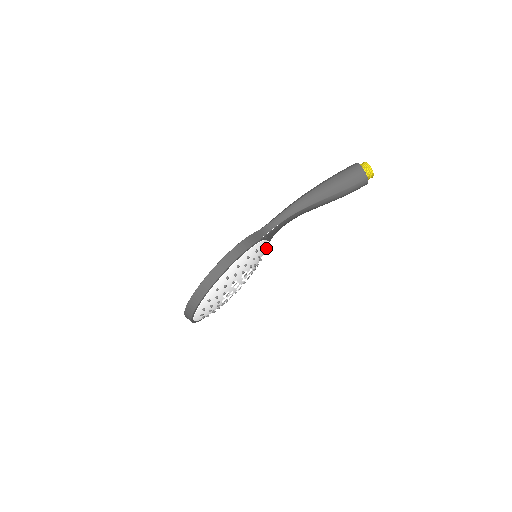
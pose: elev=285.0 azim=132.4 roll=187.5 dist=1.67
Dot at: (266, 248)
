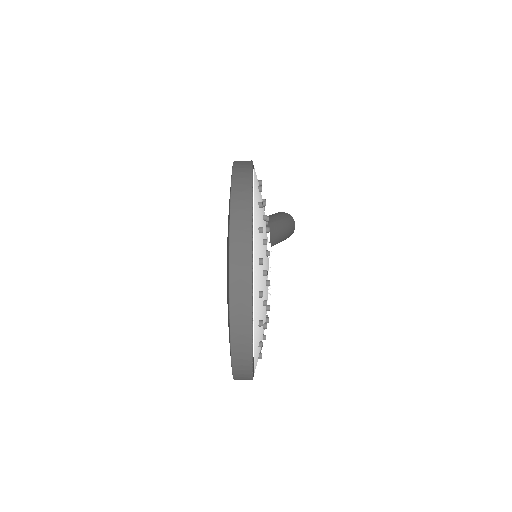
Dot at: occluded
